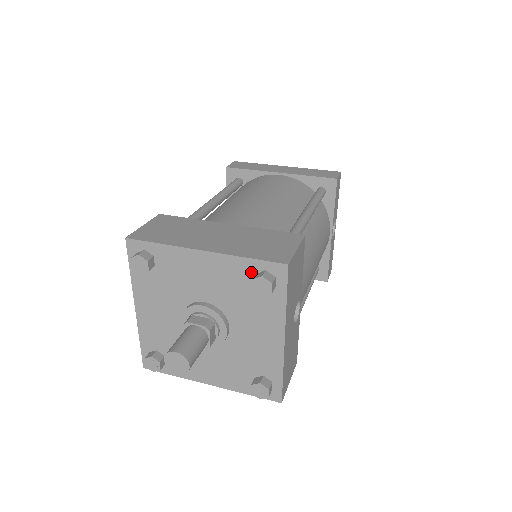
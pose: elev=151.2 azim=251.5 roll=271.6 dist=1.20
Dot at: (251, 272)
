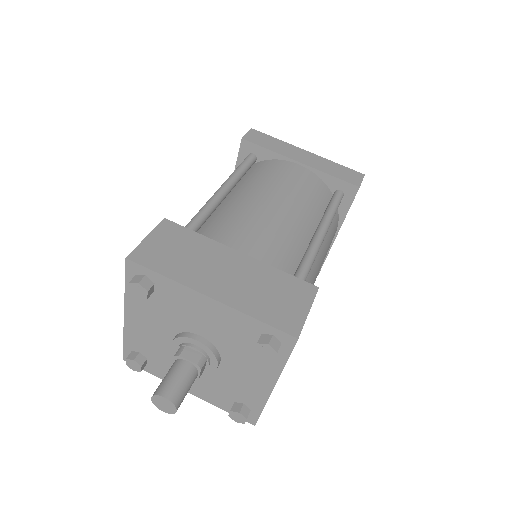
Dot at: (257, 331)
